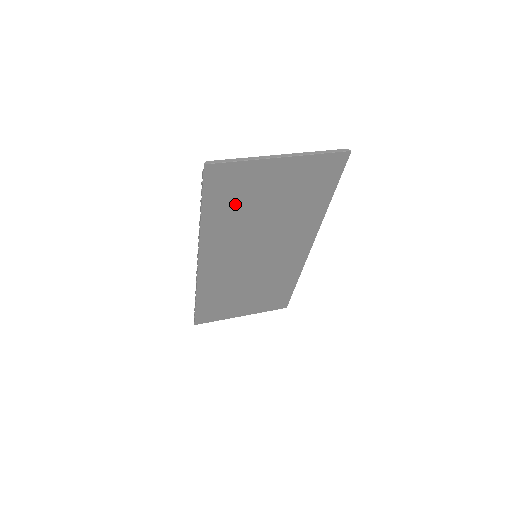
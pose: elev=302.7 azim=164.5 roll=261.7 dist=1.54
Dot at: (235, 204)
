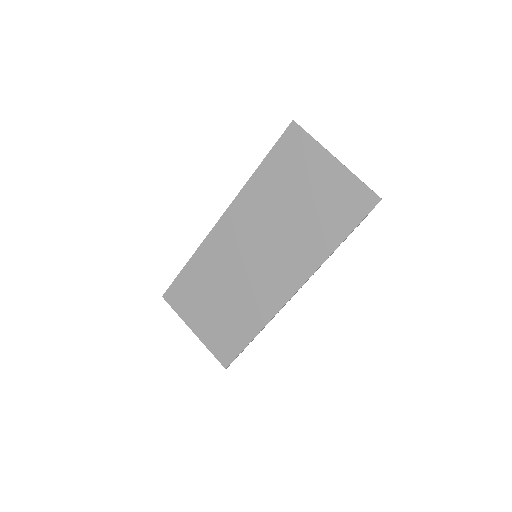
Dot at: (283, 176)
